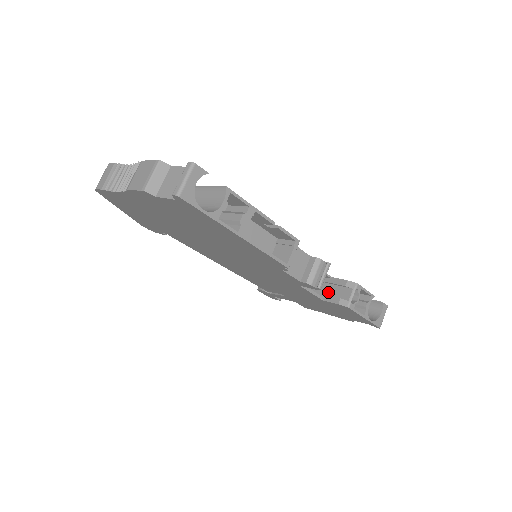
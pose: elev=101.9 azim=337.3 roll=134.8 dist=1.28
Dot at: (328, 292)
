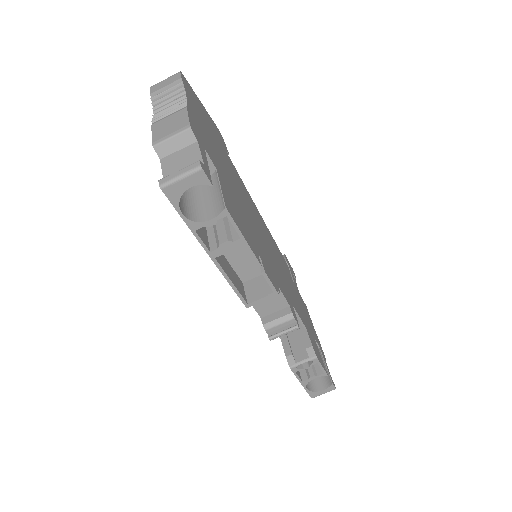
Dot at: (292, 337)
